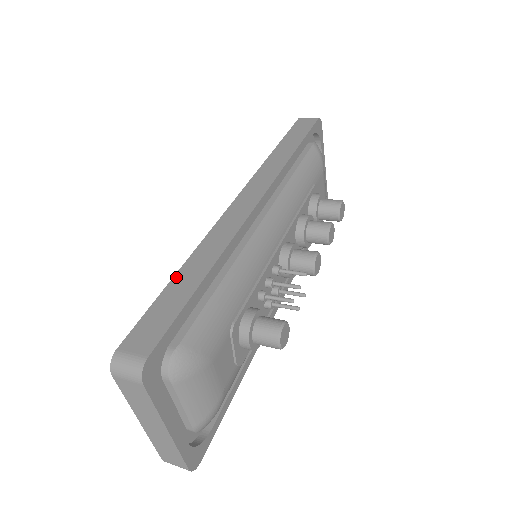
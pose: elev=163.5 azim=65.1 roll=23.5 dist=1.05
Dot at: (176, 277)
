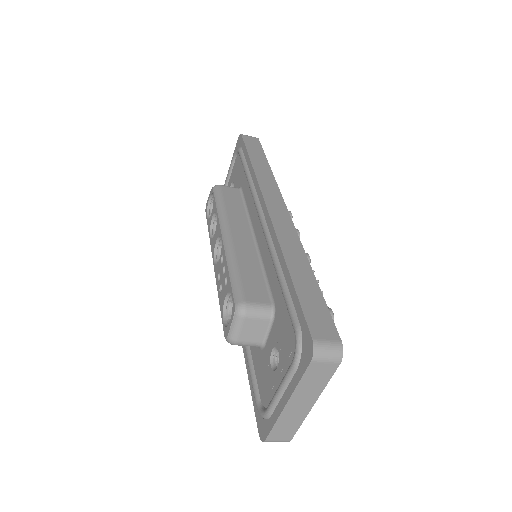
Dot at: (293, 276)
